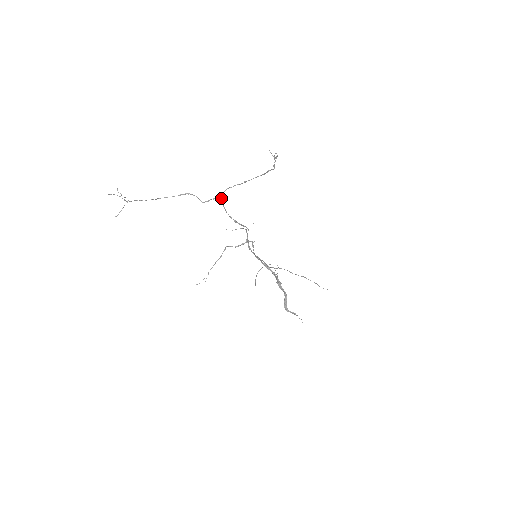
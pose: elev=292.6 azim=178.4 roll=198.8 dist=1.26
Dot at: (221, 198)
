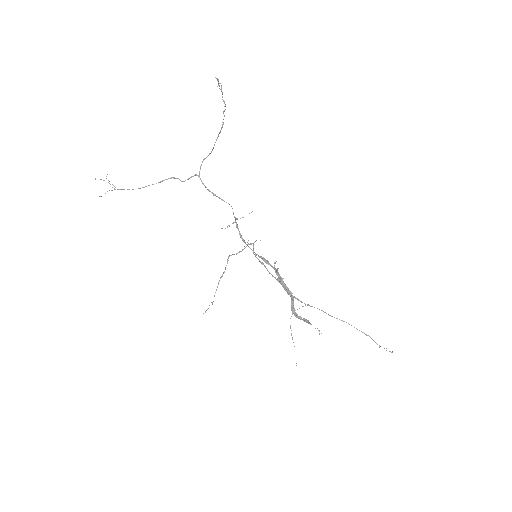
Dot at: (199, 173)
